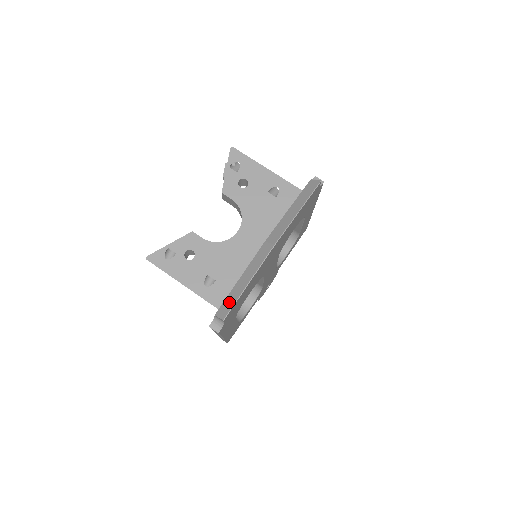
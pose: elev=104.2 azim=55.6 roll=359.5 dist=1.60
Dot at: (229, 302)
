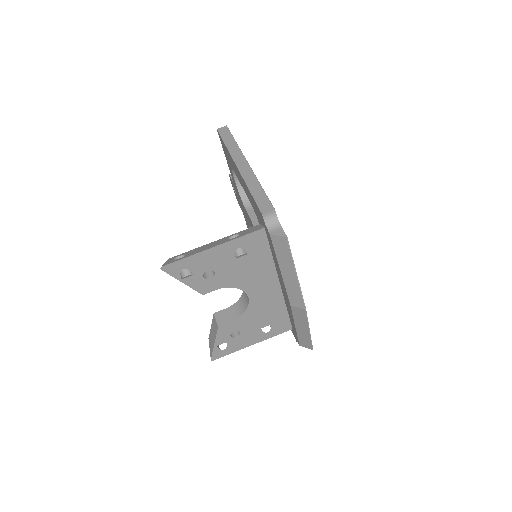
Dot at: (305, 341)
